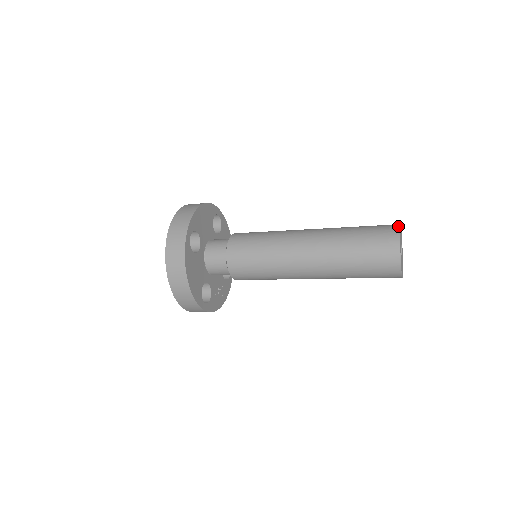
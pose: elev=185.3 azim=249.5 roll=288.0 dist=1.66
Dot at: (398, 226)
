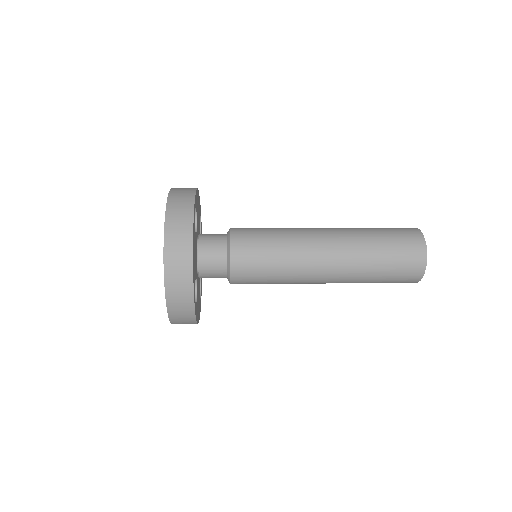
Dot at: occluded
